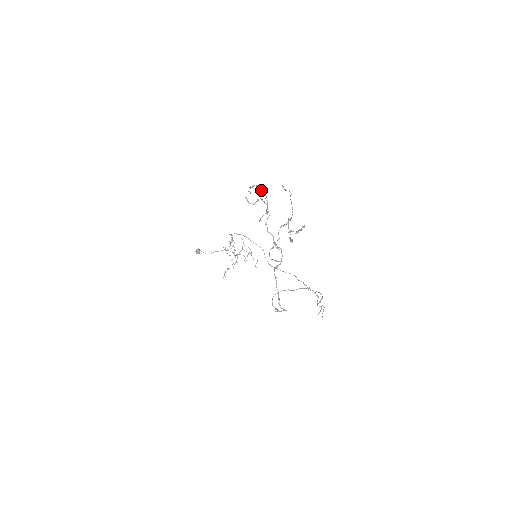
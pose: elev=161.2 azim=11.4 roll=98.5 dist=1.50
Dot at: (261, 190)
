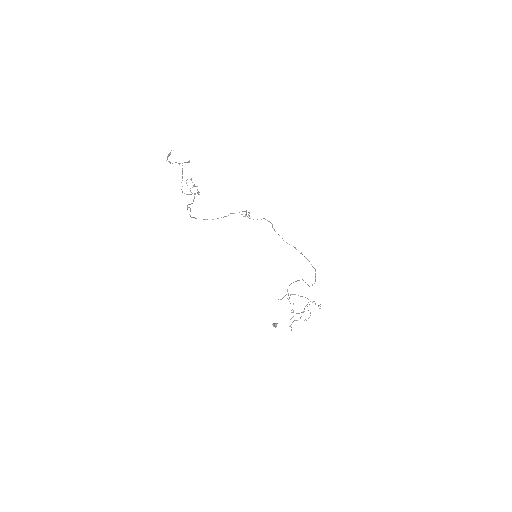
Dot at: (190, 179)
